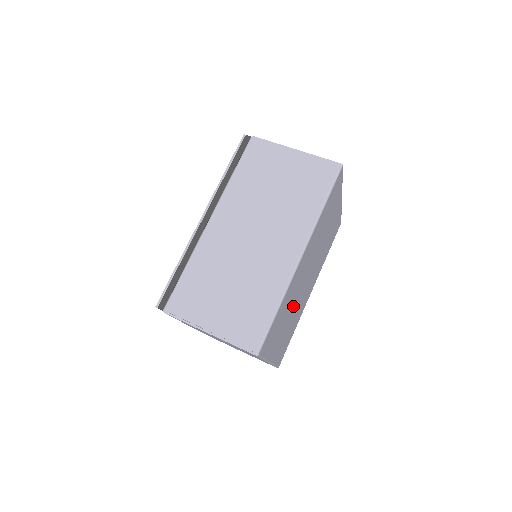
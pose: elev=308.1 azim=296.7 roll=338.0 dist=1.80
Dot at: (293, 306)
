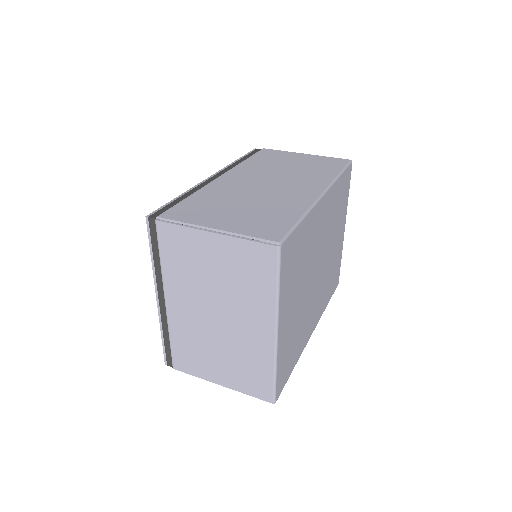
Dot at: (305, 283)
